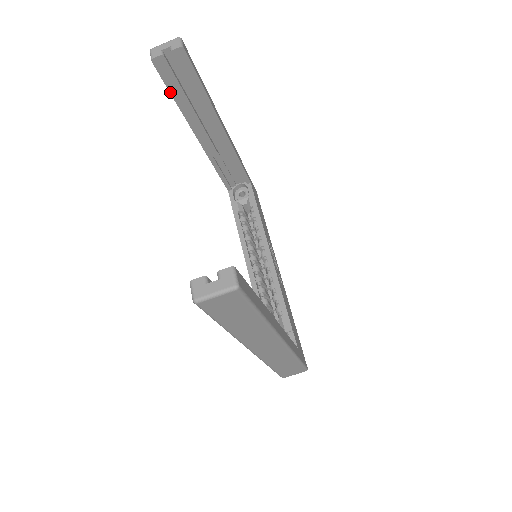
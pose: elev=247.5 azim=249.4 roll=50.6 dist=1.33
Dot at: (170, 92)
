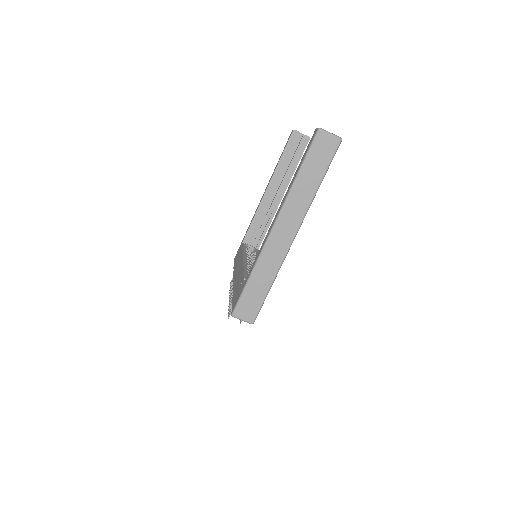
Dot at: (284, 151)
